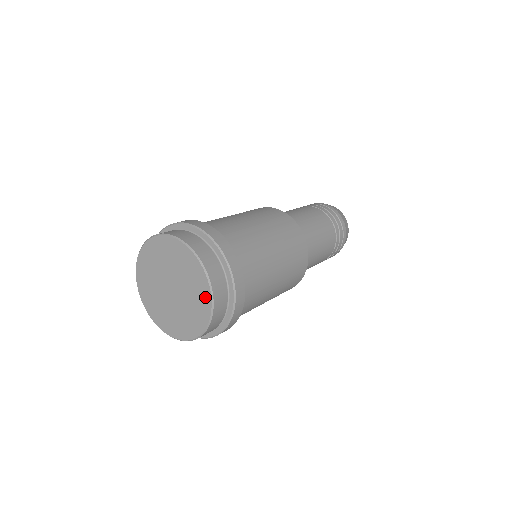
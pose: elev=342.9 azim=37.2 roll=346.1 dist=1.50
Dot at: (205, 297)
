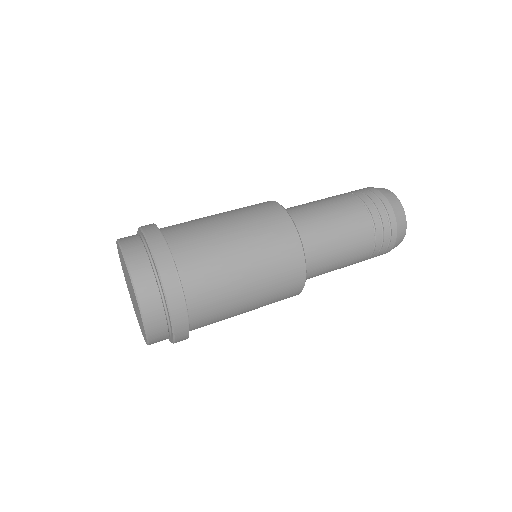
Dot at: occluded
